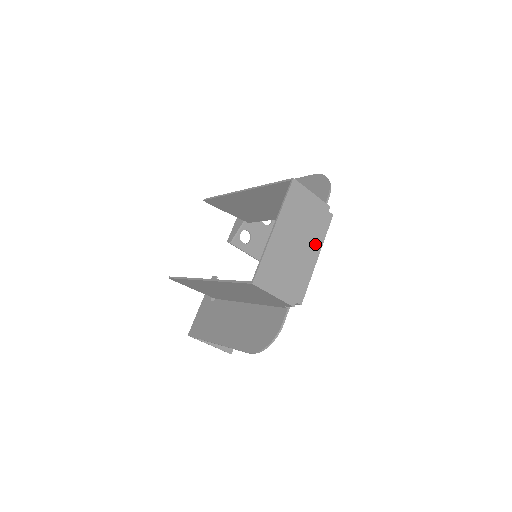
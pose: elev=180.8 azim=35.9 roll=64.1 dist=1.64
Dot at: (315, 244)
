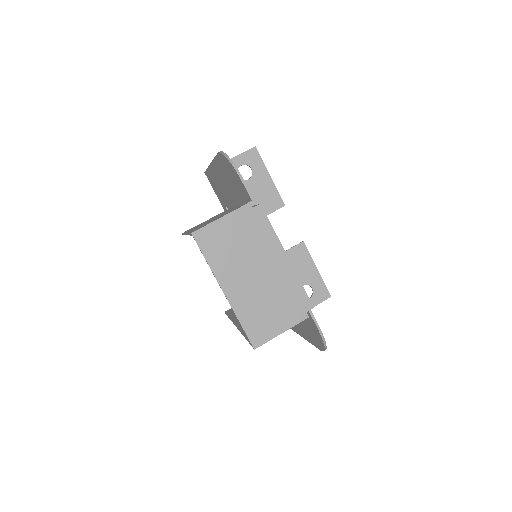
Dot at: (272, 250)
